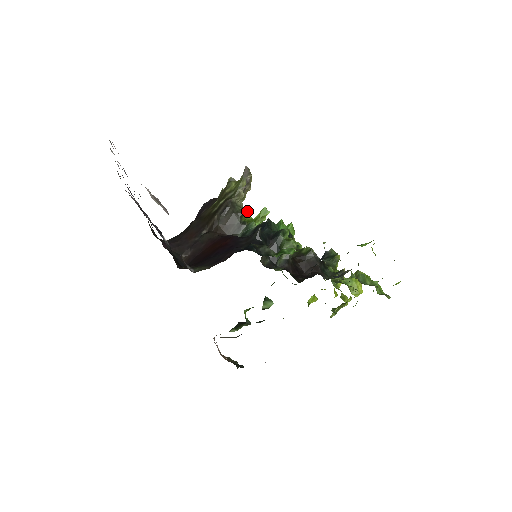
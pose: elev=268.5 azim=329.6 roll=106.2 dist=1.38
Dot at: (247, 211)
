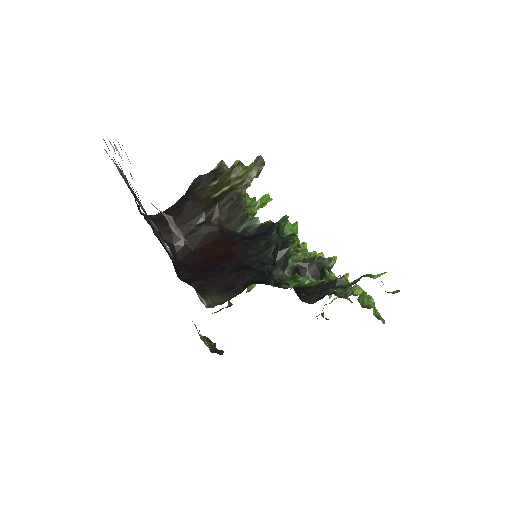
Dot at: occluded
